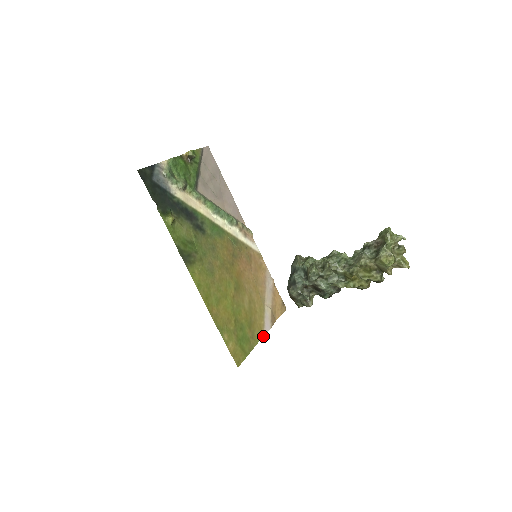
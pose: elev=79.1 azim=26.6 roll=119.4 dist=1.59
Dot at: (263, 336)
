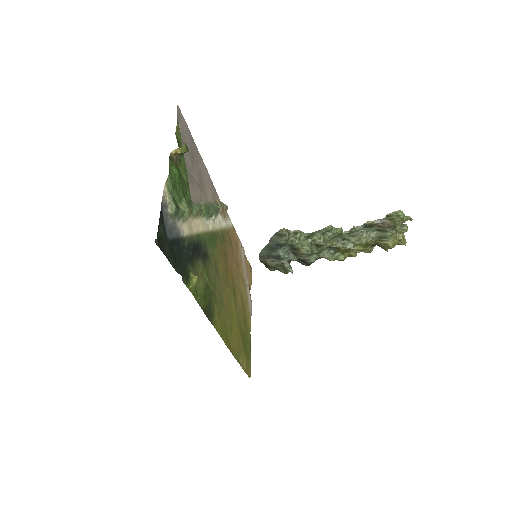
Dot at: occluded
